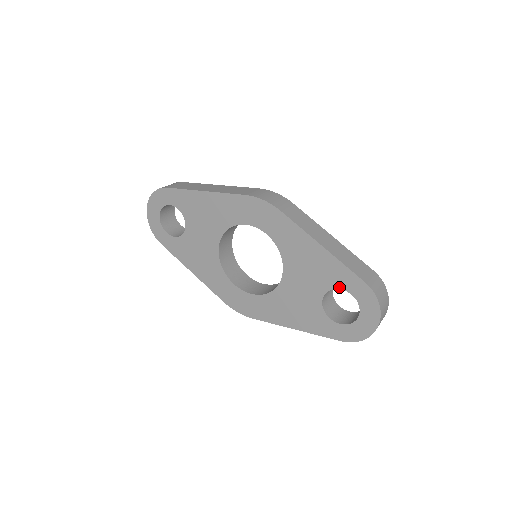
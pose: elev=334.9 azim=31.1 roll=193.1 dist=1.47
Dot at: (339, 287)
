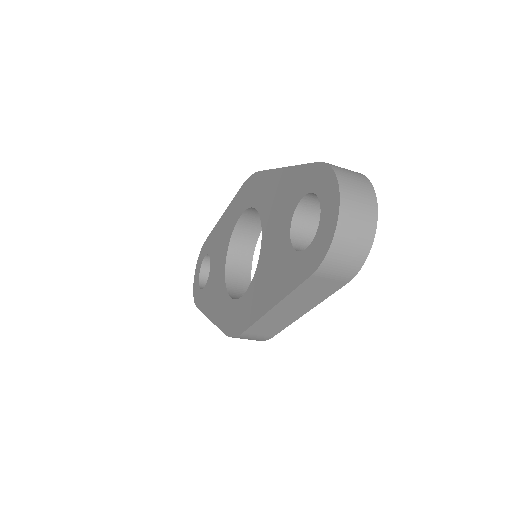
Dot at: (300, 197)
